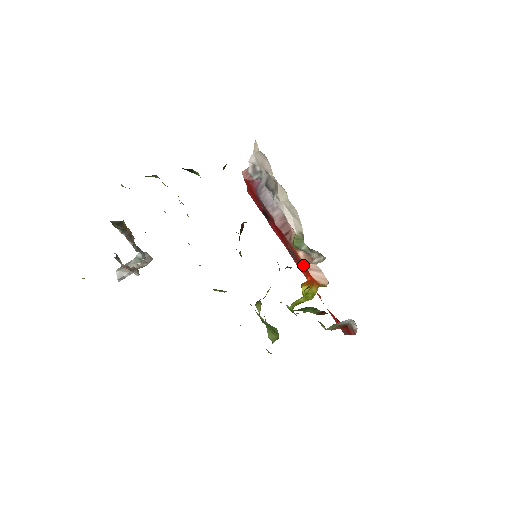
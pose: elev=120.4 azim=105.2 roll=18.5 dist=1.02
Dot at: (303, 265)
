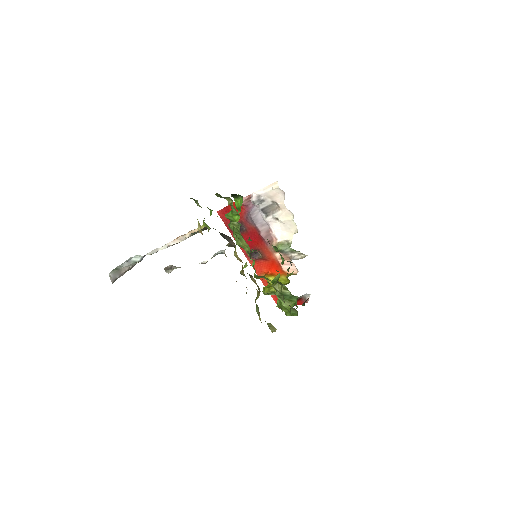
Dot at: (273, 262)
